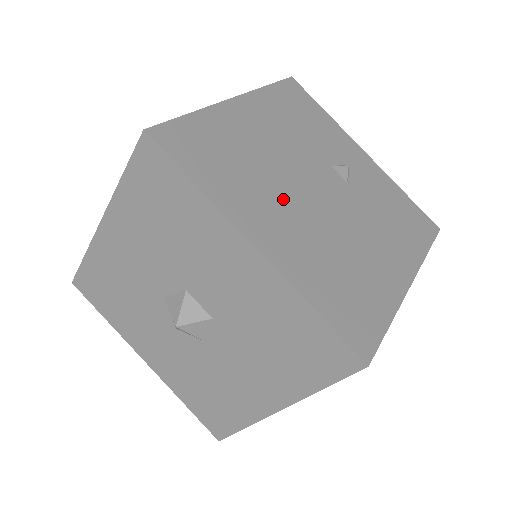
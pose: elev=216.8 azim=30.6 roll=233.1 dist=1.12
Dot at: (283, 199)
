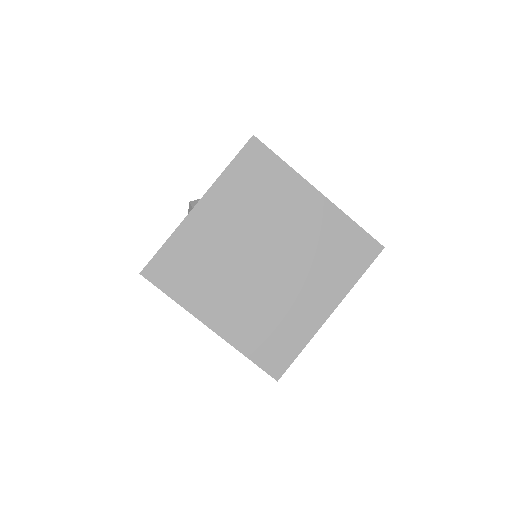
Dot at: occluded
